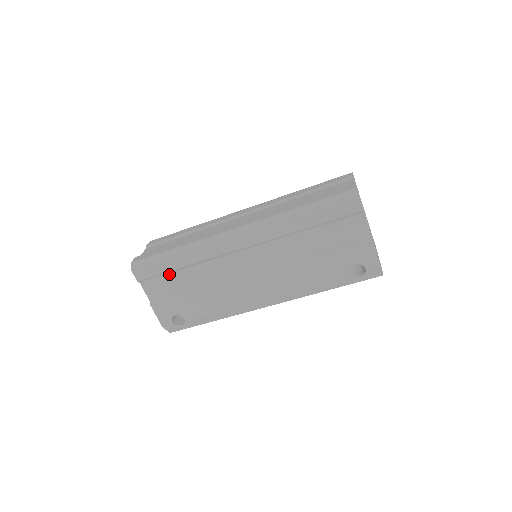
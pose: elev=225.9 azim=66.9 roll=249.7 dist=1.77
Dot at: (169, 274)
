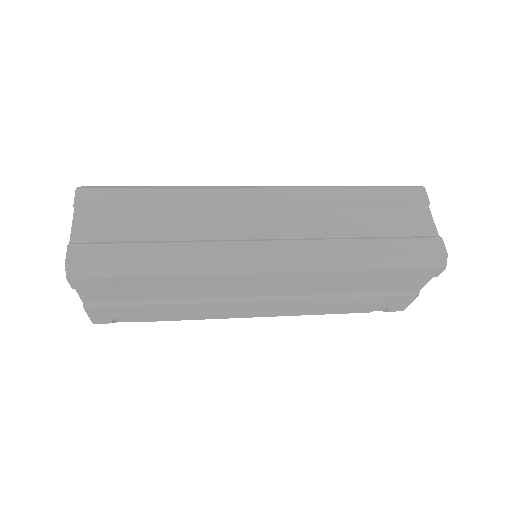
Dot at: (132, 286)
